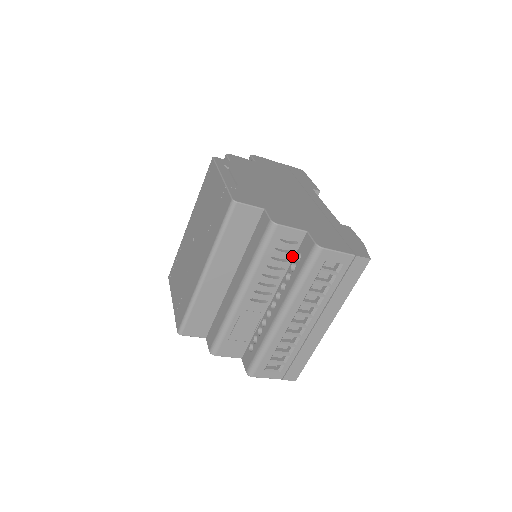
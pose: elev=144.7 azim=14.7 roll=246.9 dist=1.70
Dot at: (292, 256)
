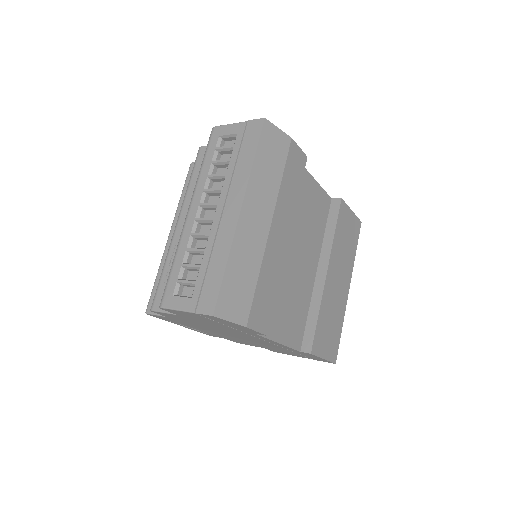
Dot at: occluded
